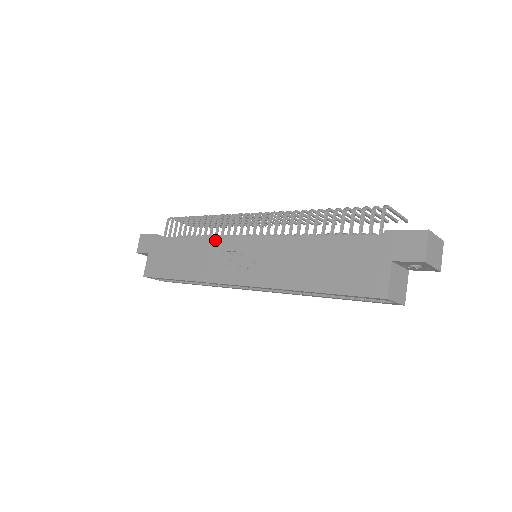
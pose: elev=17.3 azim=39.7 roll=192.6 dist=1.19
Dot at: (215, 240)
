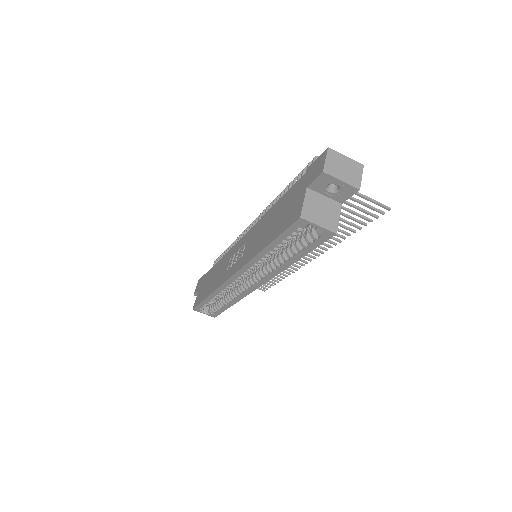
Dot at: (228, 253)
